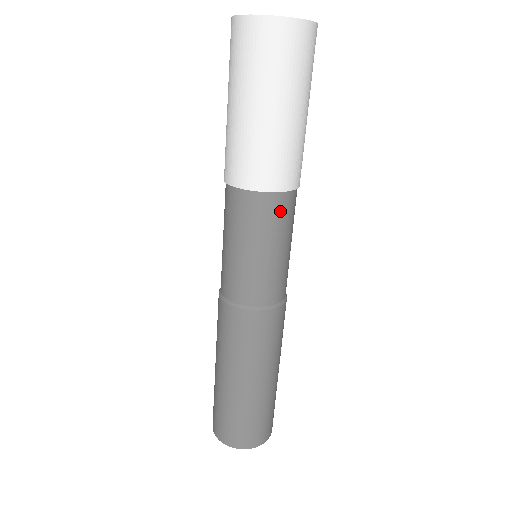
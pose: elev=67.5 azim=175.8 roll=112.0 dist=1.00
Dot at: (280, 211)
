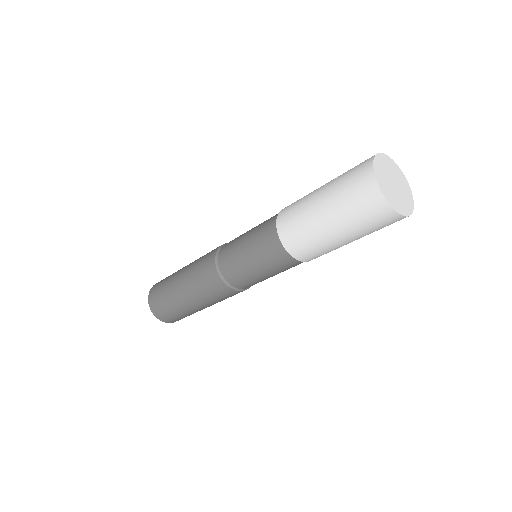
Dot at: (284, 262)
